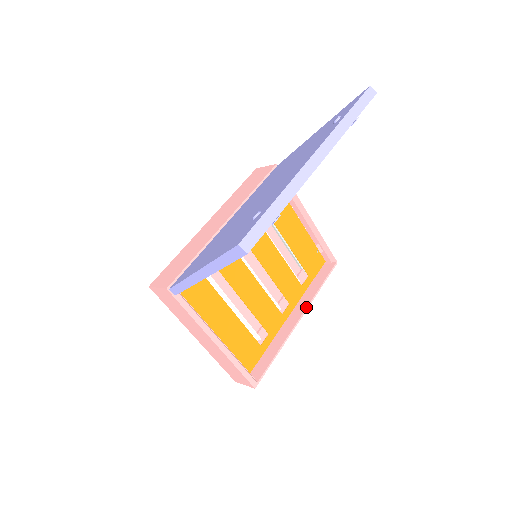
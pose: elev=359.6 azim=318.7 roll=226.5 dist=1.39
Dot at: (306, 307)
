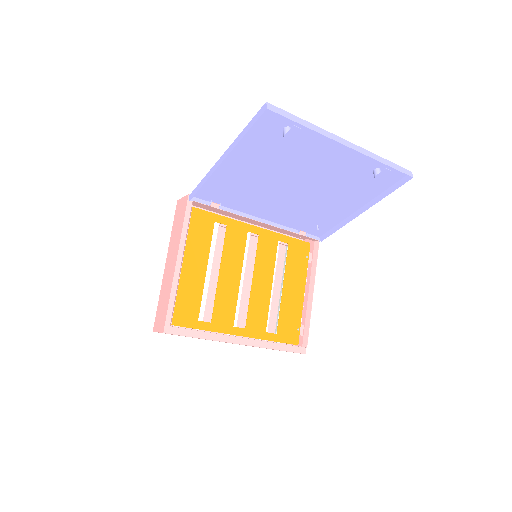
Dot at: (255, 339)
